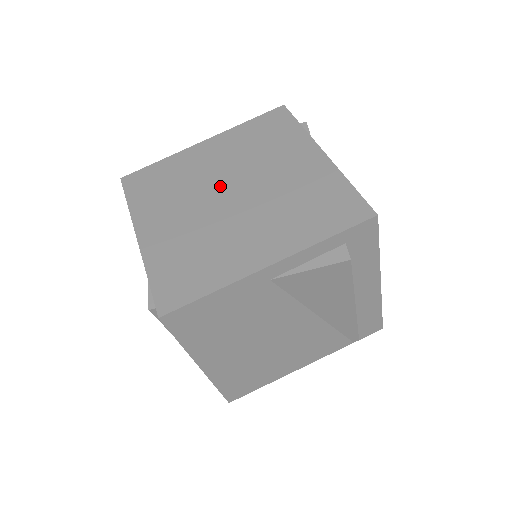
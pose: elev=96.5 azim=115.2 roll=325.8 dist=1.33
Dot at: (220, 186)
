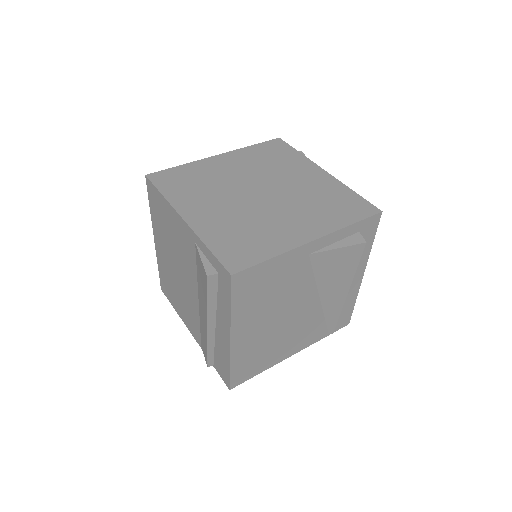
Dot at: (248, 187)
